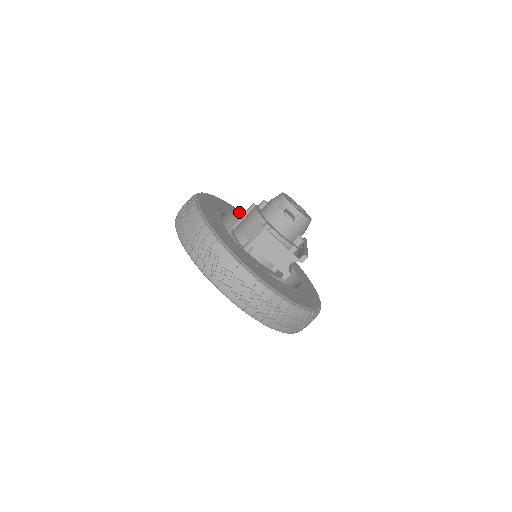
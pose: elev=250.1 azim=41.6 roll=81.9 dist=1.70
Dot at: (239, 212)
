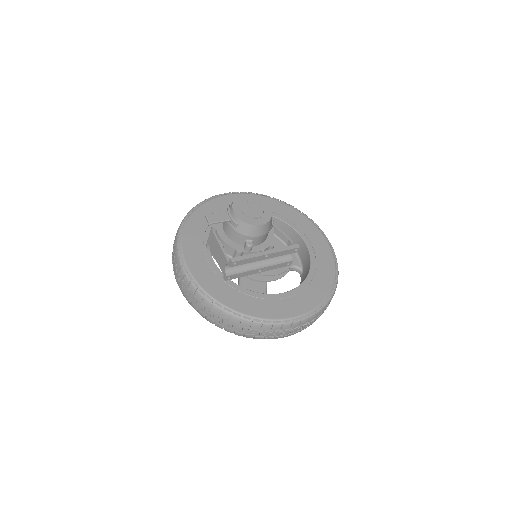
Dot at: (290, 212)
